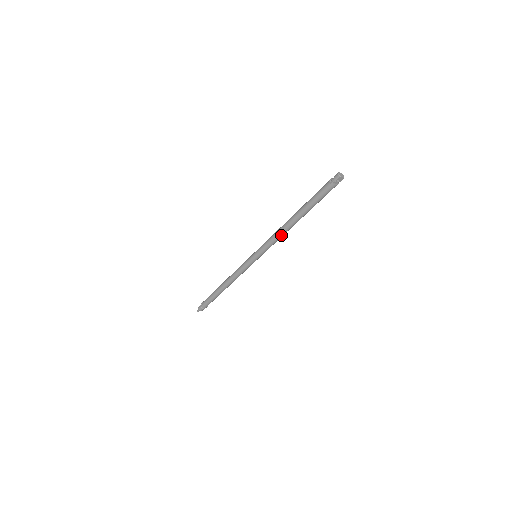
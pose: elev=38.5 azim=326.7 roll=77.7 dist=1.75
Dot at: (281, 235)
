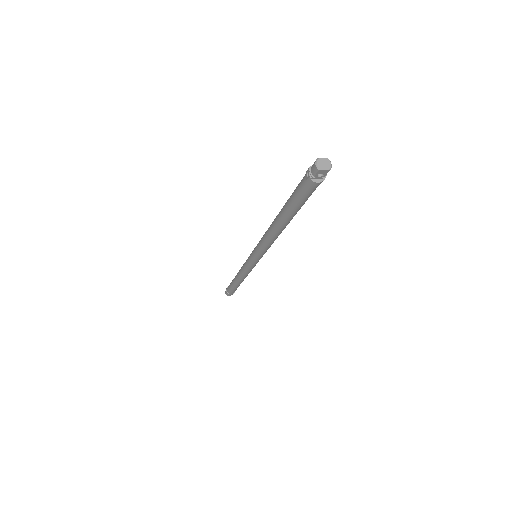
Dot at: (271, 240)
